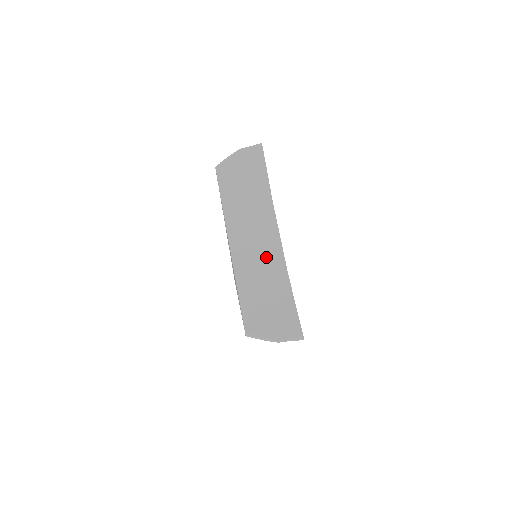
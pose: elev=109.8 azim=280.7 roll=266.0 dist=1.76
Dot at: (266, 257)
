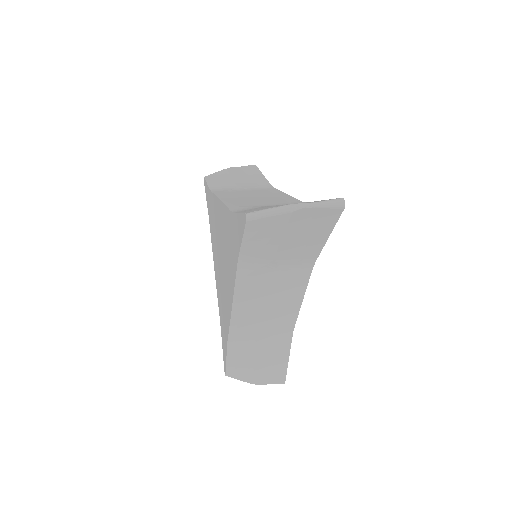
Dot at: (270, 200)
